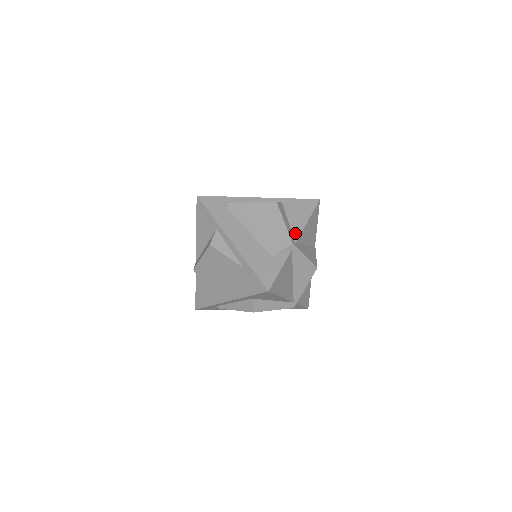
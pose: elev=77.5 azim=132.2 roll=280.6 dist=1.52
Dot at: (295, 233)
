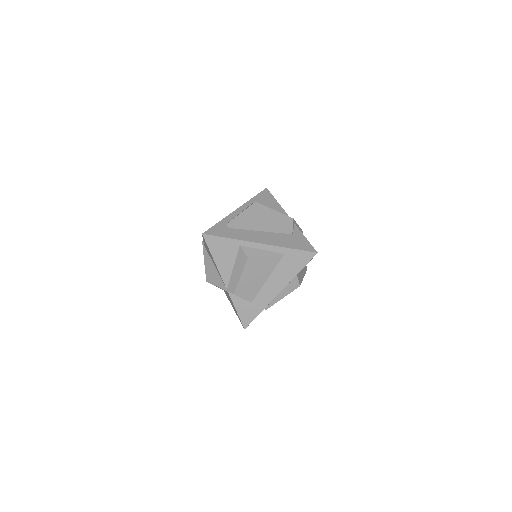
Dot at: occluded
